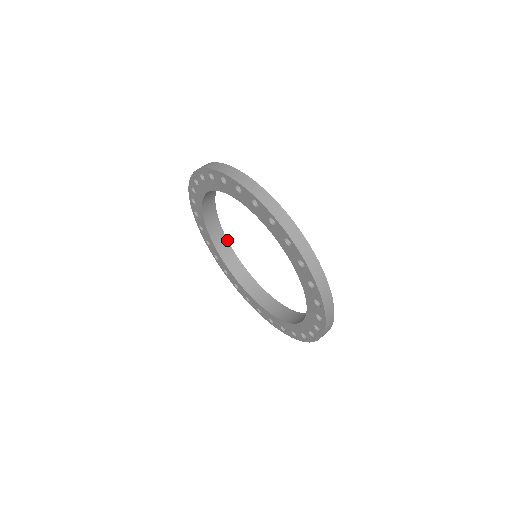
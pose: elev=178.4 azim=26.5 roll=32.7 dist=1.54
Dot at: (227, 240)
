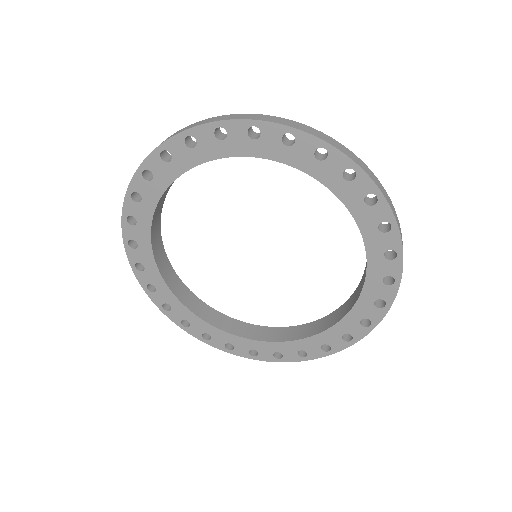
Dot at: (177, 276)
